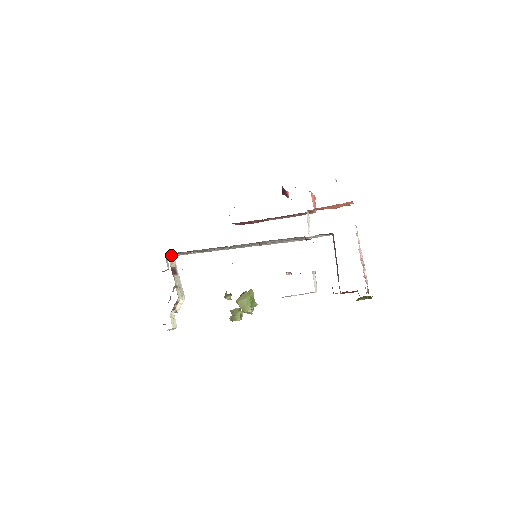
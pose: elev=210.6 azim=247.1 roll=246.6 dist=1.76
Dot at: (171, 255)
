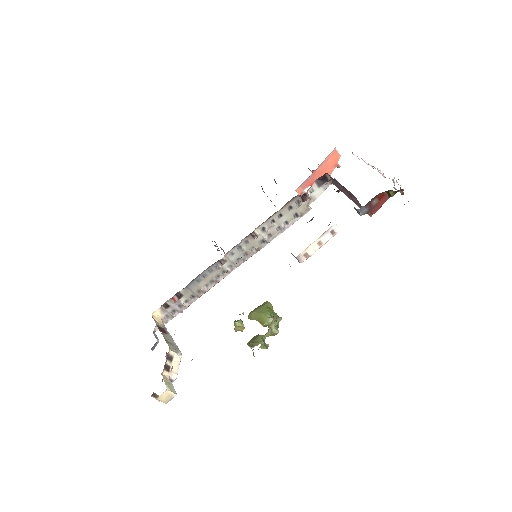
Dot at: (156, 317)
